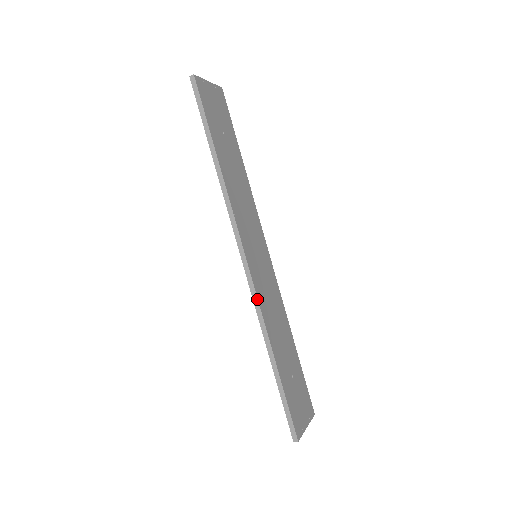
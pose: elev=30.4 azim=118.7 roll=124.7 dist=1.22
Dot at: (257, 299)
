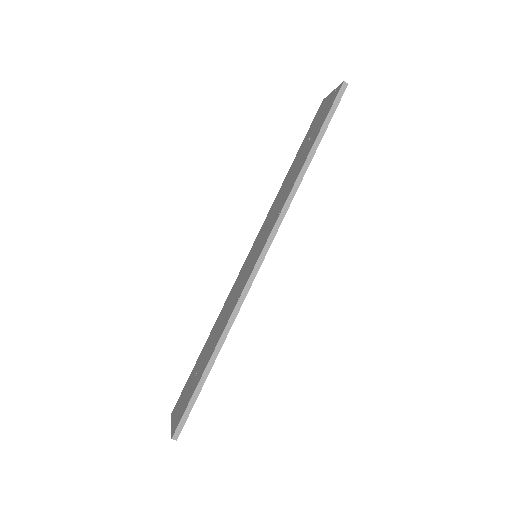
Dot at: (245, 297)
